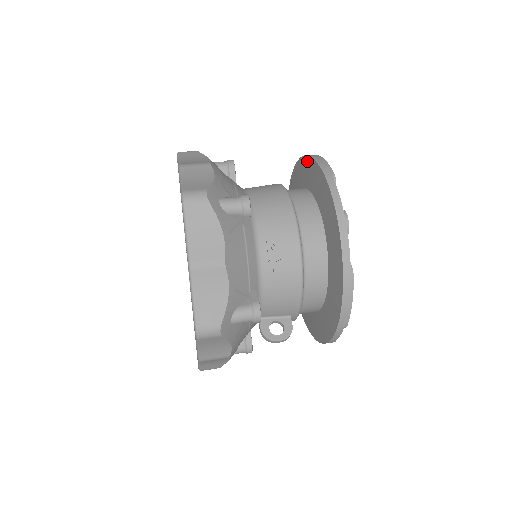
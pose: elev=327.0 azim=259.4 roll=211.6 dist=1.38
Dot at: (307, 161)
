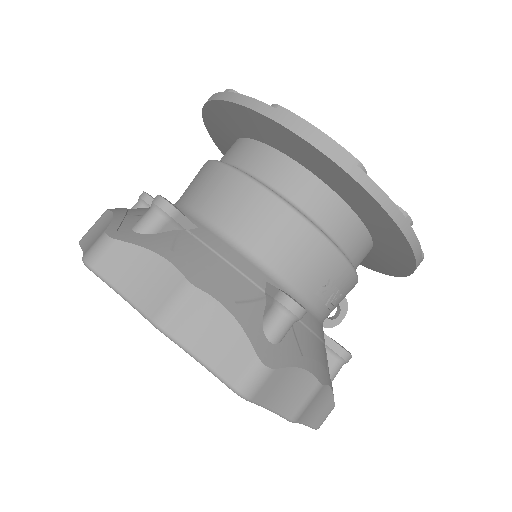
Dot at: (273, 126)
